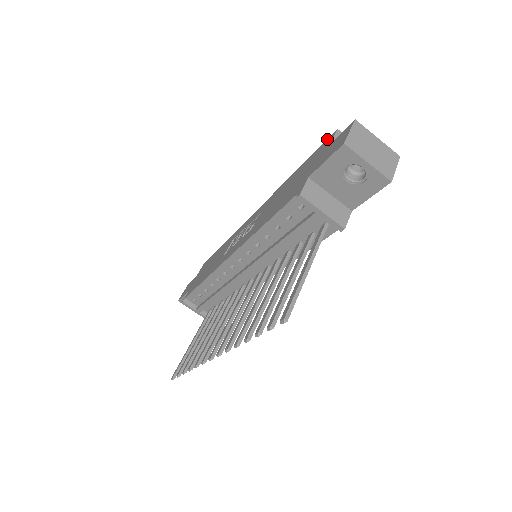
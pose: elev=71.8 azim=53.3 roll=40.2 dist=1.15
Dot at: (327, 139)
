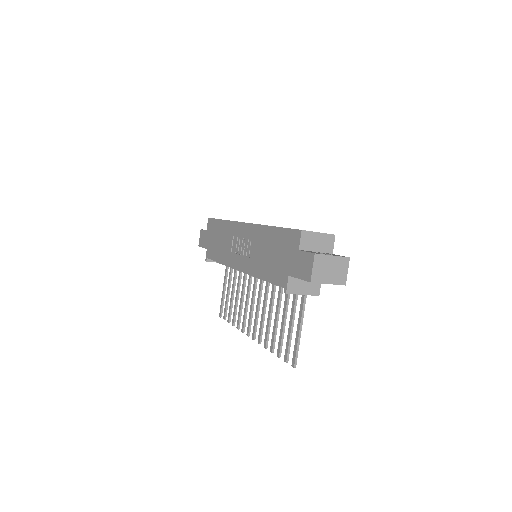
Dot at: (295, 230)
